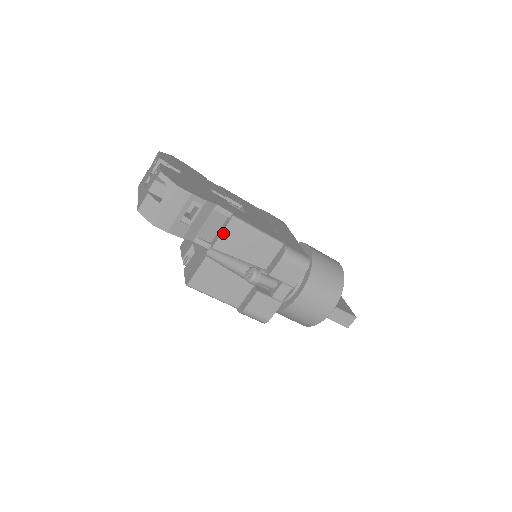
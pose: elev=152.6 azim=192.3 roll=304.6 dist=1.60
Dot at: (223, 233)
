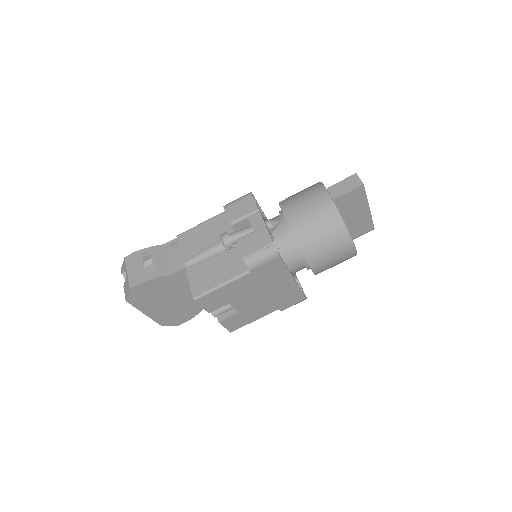
Dot at: (181, 248)
